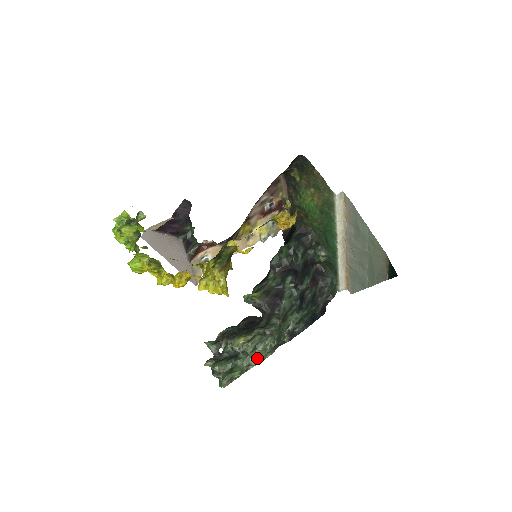
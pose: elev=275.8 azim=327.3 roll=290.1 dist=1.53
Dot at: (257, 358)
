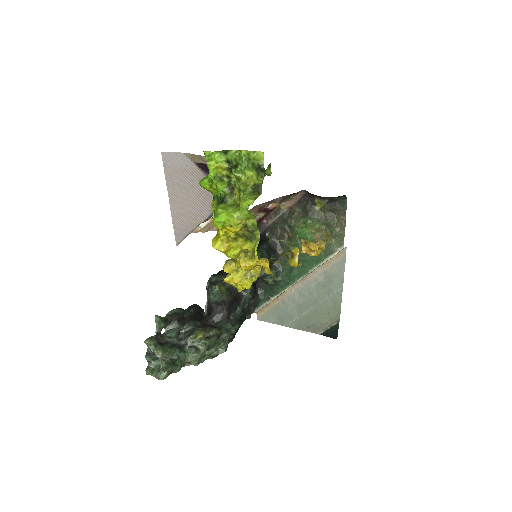
Dot at: (200, 359)
